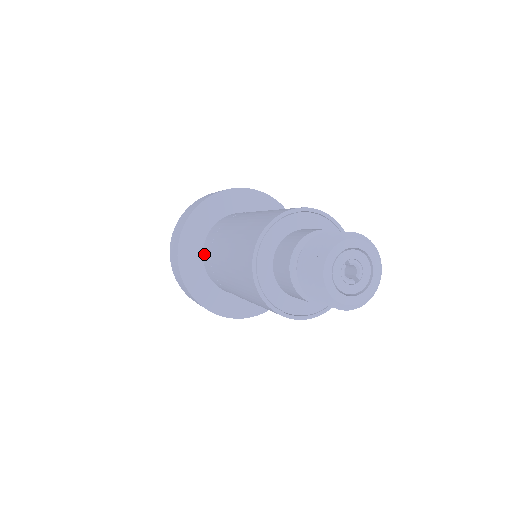
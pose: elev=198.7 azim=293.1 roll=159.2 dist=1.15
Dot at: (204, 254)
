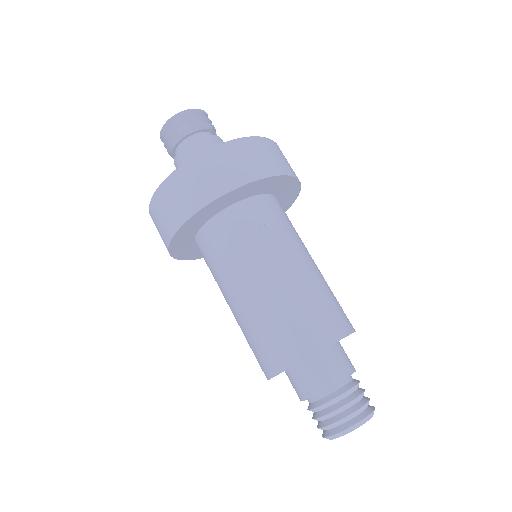
Dot at: (202, 235)
